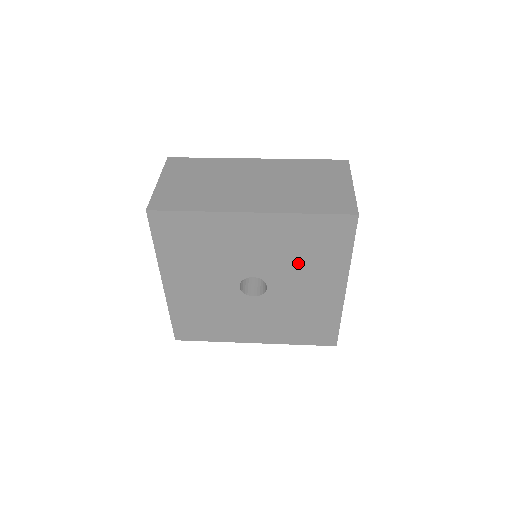
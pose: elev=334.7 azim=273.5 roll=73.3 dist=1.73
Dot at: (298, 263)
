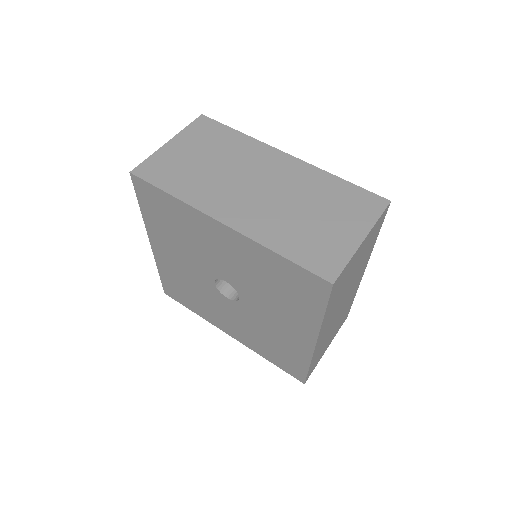
Dot at: (268, 294)
